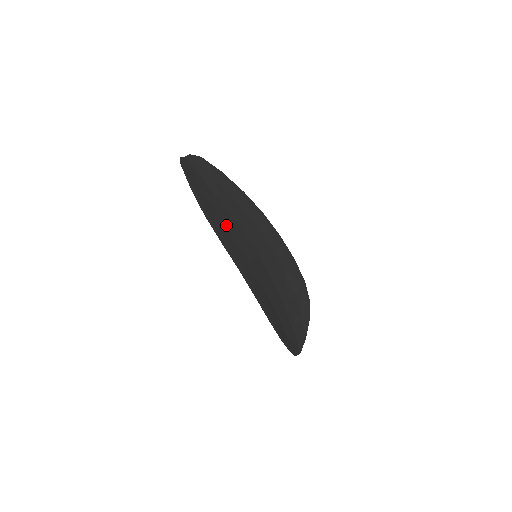
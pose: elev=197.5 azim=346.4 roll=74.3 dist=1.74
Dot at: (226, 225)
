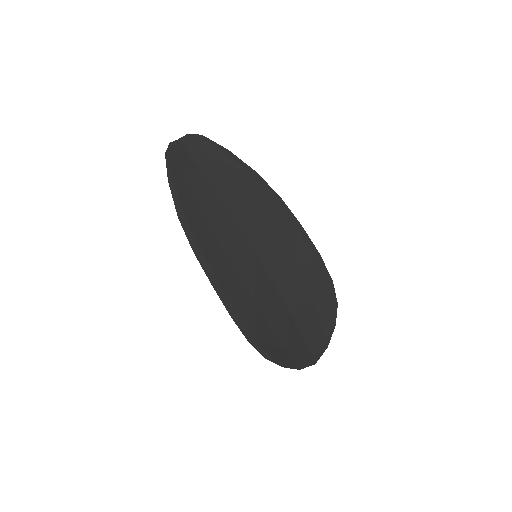
Dot at: (212, 225)
